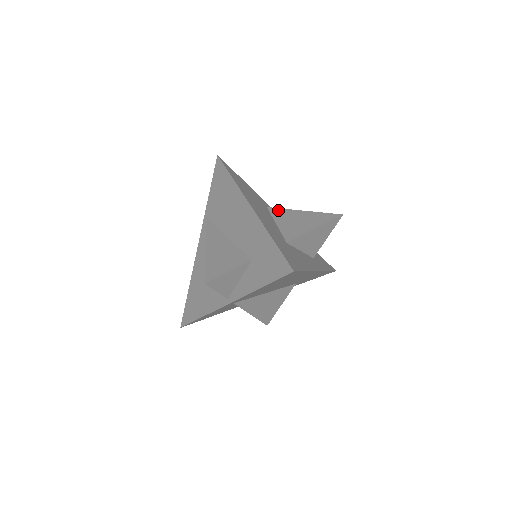
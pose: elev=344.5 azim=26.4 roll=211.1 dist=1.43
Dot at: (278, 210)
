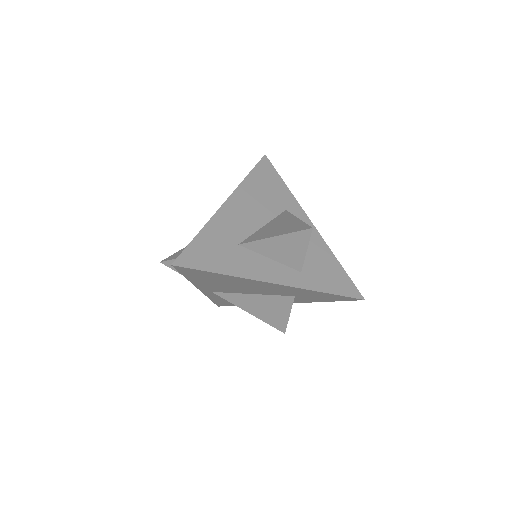
Dot at: (286, 214)
